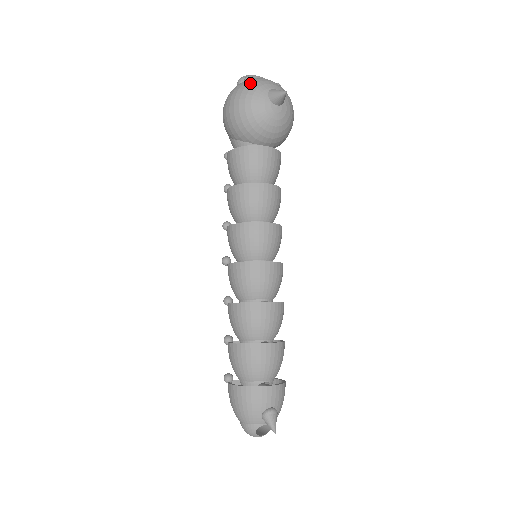
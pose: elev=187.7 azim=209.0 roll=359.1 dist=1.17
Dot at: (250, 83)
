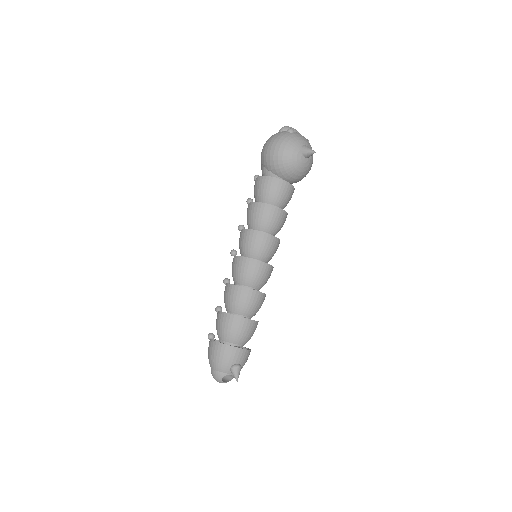
Dot at: (291, 135)
